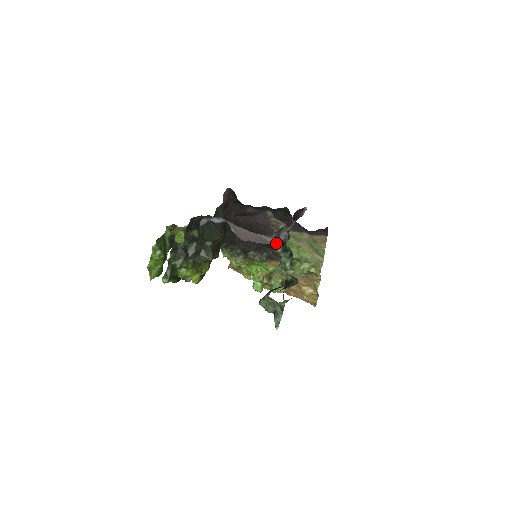
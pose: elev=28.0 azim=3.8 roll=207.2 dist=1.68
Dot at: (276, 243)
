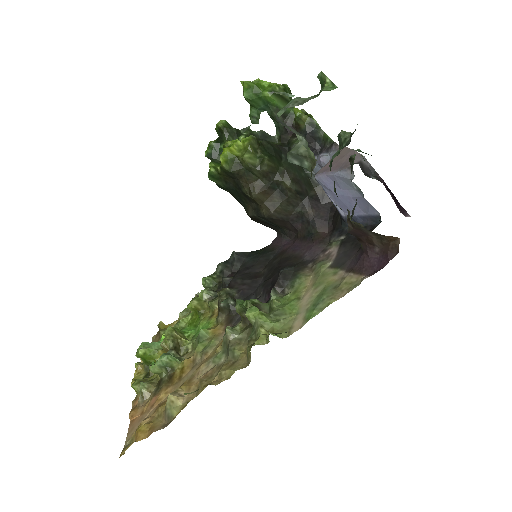
Dot at: (359, 164)
